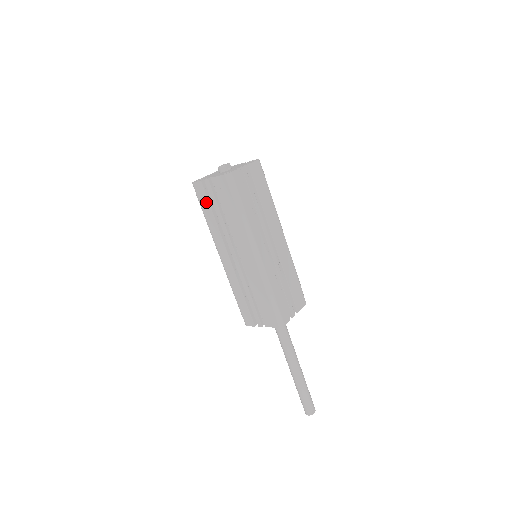
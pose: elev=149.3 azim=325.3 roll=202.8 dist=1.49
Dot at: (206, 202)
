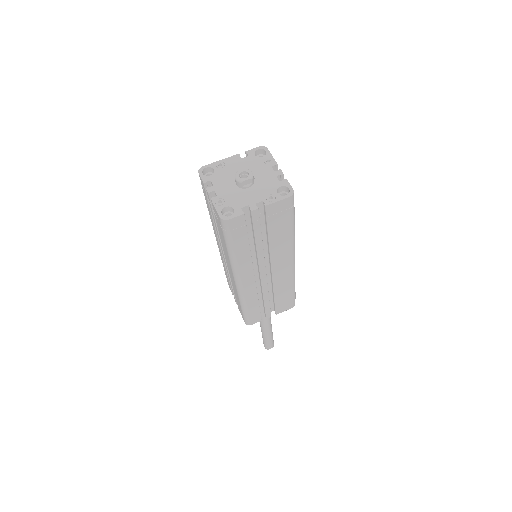
Dot at: (207, 201)
